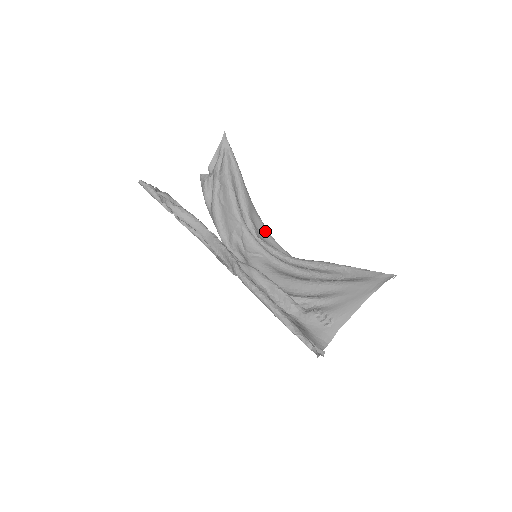
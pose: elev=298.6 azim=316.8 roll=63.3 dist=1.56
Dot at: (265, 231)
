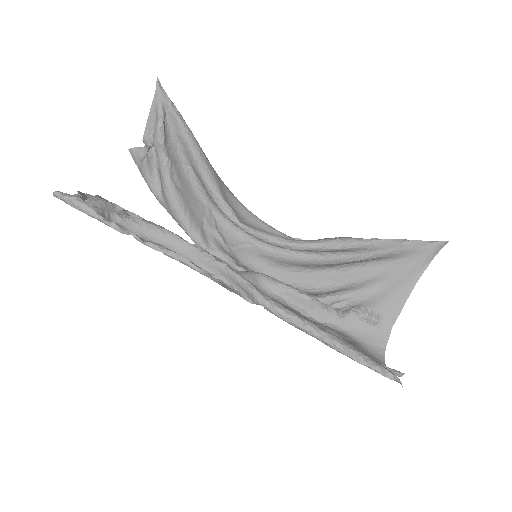
Dot at: (245, 211)
